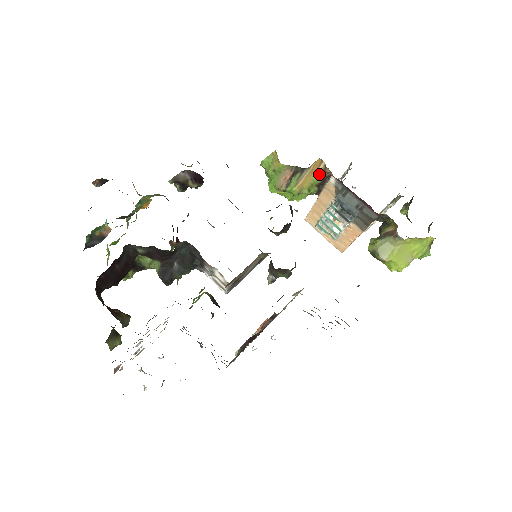
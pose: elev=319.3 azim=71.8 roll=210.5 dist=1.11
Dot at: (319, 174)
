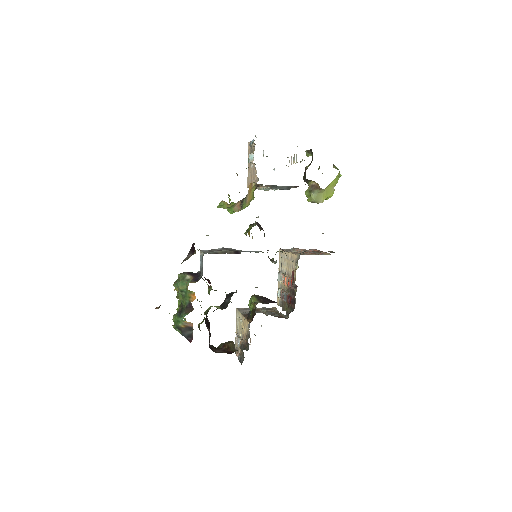
Dot at: (254, 187)
